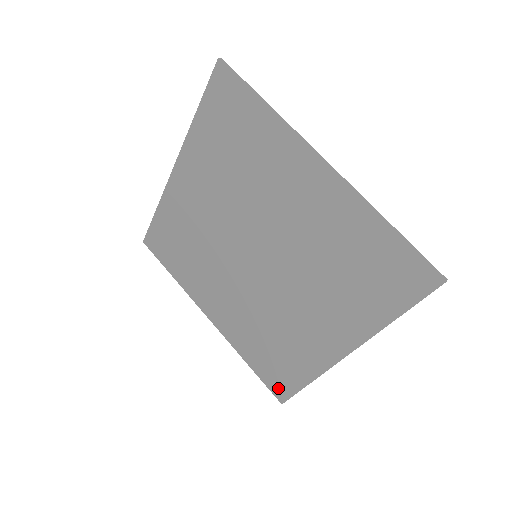
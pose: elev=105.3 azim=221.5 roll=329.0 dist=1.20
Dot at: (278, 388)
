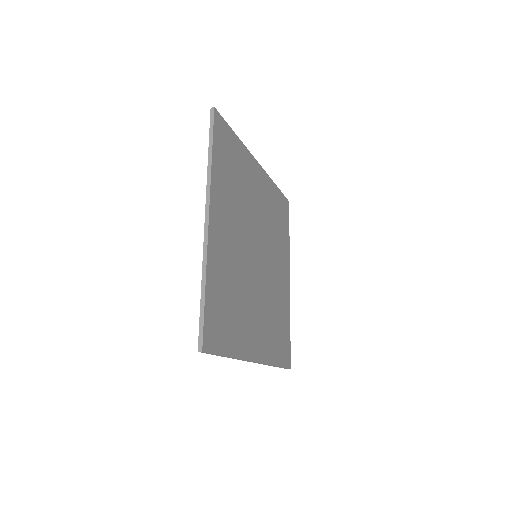
Dot at: occluded
